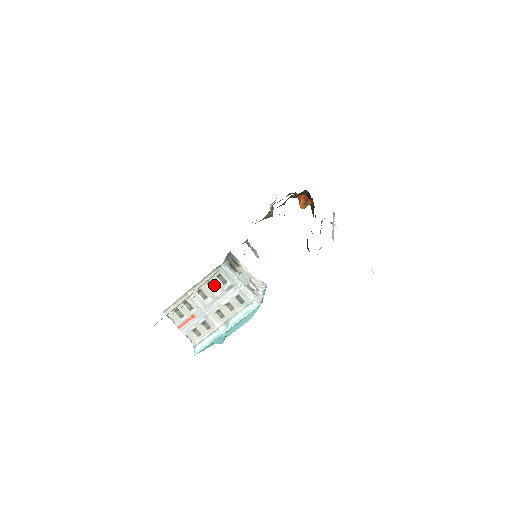
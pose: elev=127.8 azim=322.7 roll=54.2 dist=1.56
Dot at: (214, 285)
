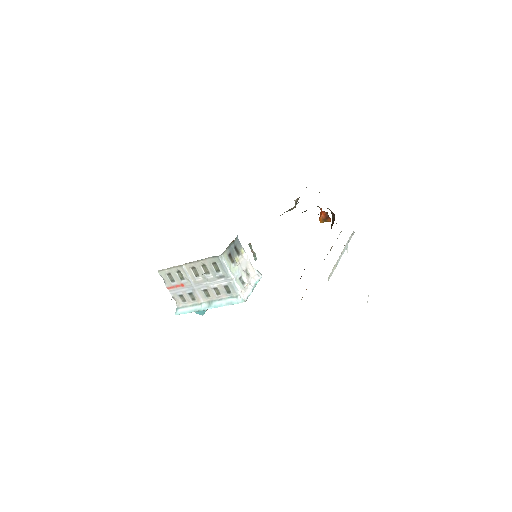
Dot at: (208, 269)
